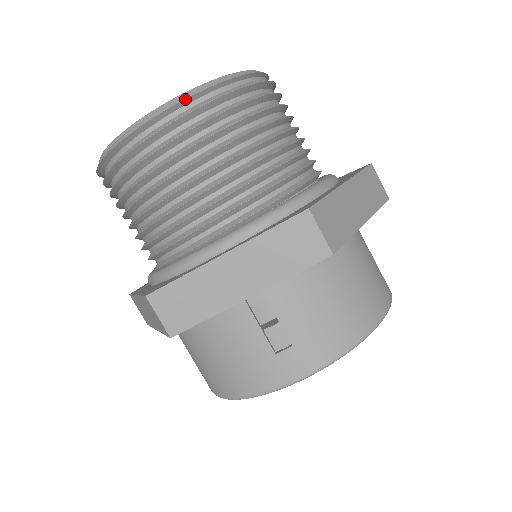
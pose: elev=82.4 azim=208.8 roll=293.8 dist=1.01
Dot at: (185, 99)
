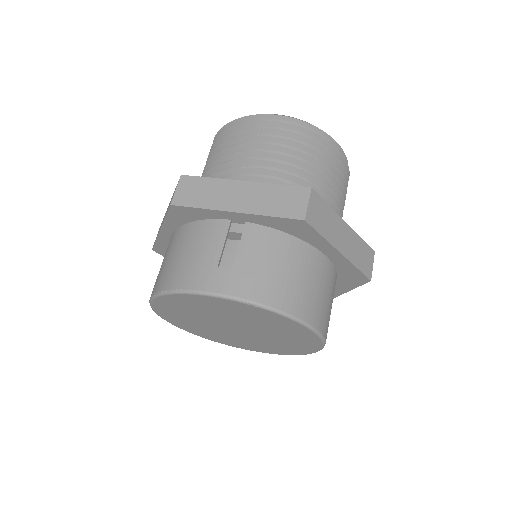
Dot at: (293, 118)
